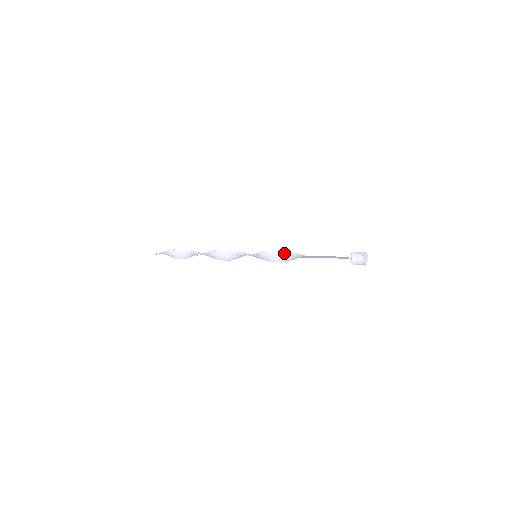
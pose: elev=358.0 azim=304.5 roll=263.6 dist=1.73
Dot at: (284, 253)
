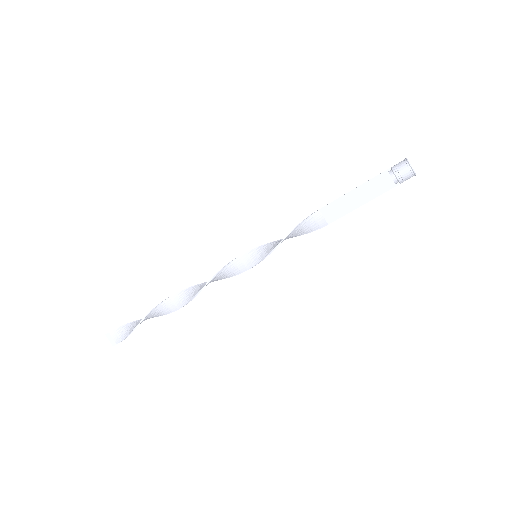
Dot at: (298, 234)
